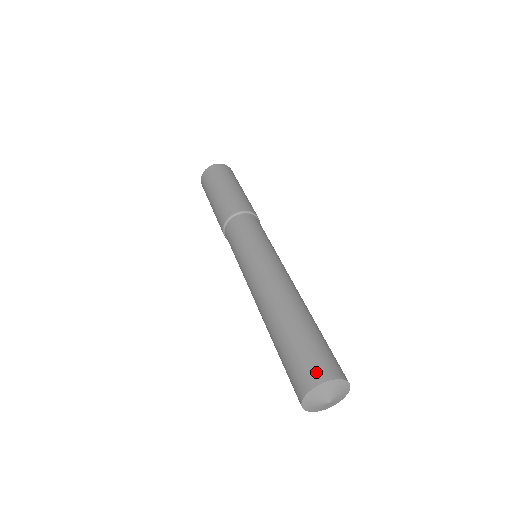
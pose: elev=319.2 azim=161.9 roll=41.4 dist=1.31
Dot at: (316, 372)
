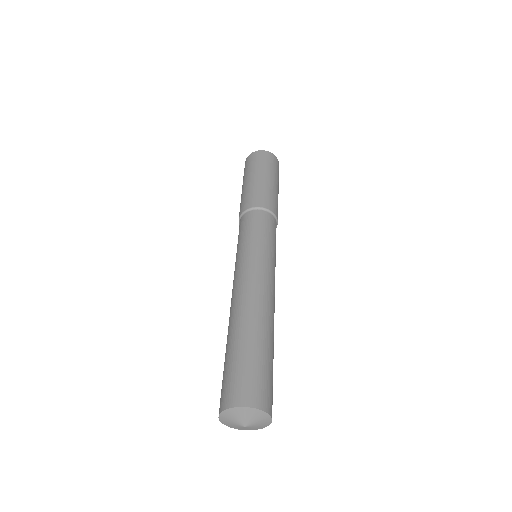
Dot at: (254, 395)
